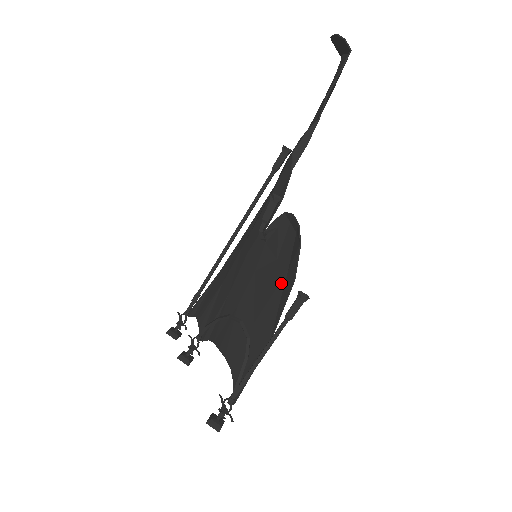
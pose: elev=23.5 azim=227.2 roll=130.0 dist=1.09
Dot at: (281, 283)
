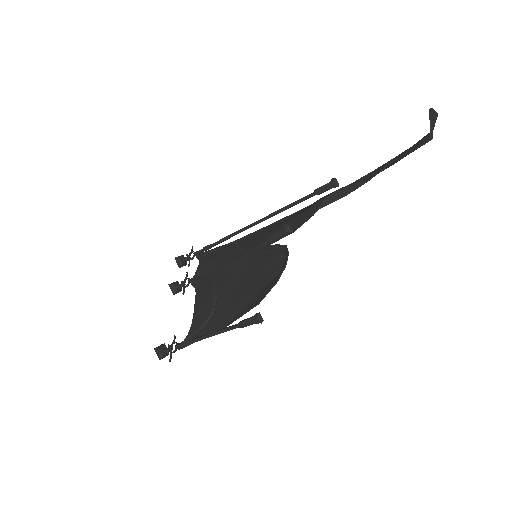
Dot at: (253, 295)
